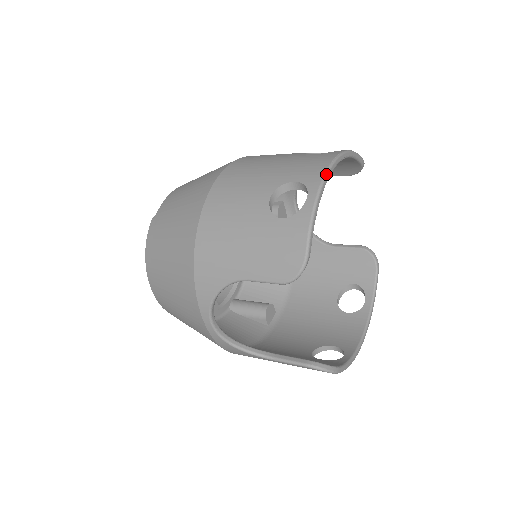
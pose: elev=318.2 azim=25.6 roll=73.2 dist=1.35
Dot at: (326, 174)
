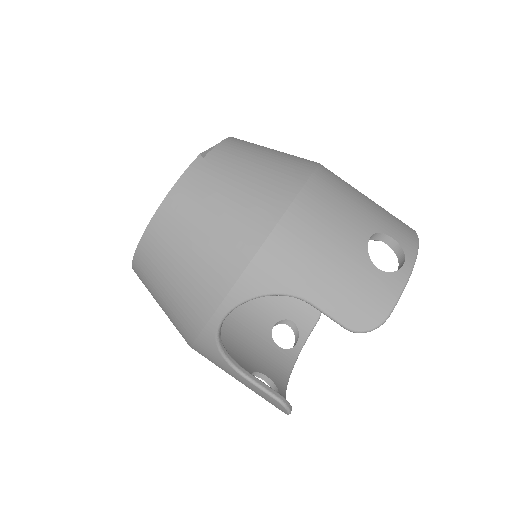
Dot at: occluded
